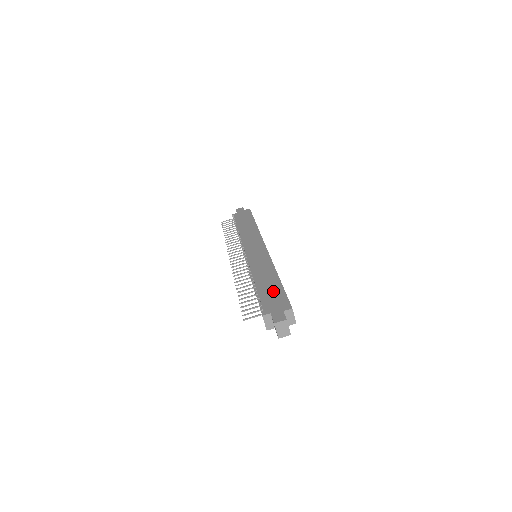
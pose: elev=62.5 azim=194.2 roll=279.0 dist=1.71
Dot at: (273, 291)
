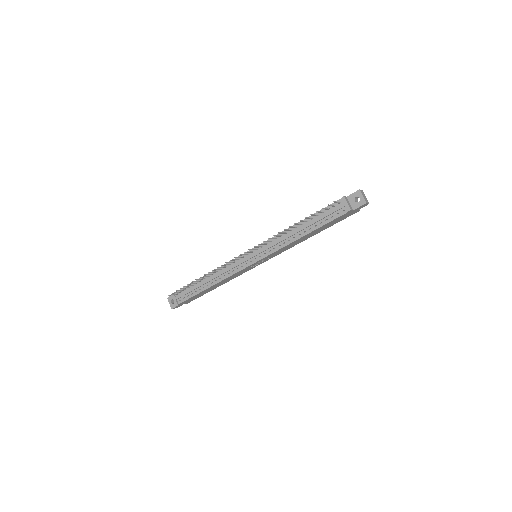
Dot at: occluded
